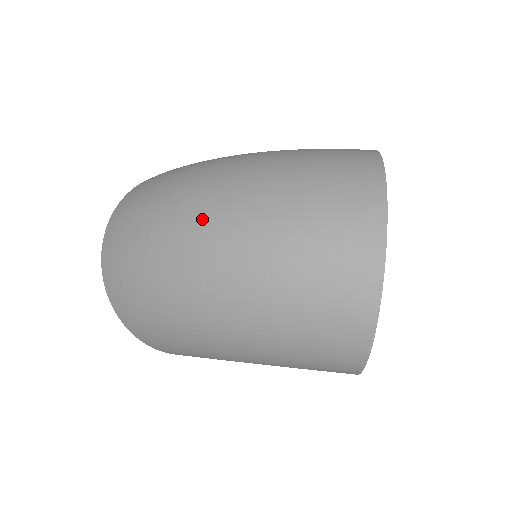
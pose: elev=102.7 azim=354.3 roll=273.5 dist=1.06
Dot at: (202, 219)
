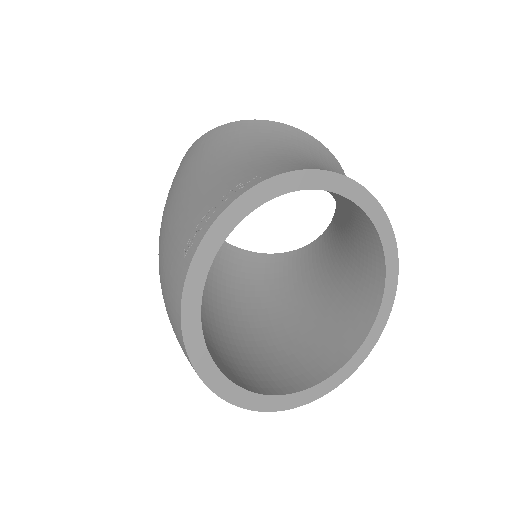
Dot at: occluded
